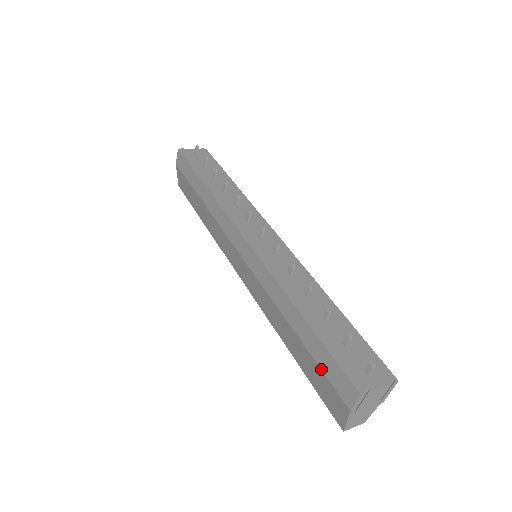
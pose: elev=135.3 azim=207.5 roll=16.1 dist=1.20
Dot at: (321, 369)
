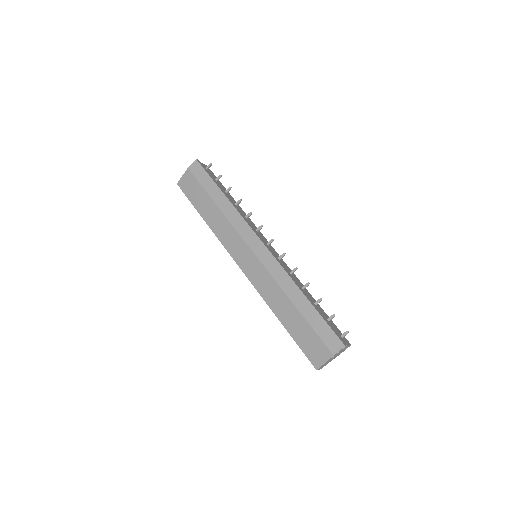
Dot at: (315, 331)
